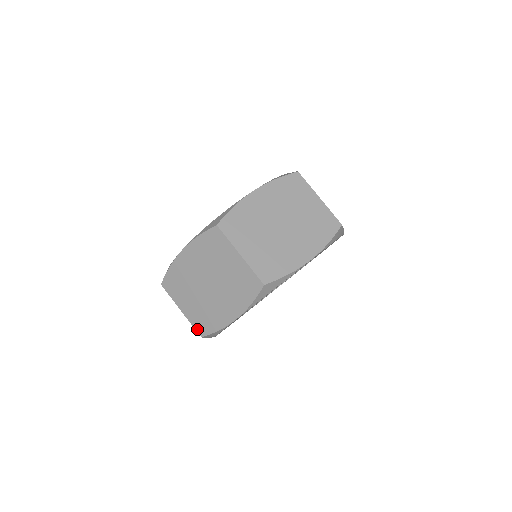
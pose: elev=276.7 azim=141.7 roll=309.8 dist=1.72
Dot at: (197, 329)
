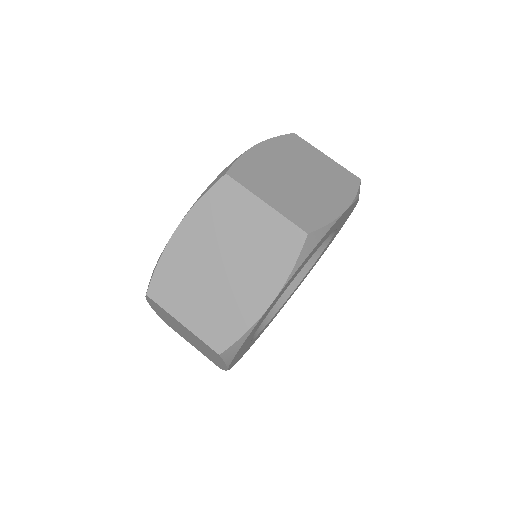
Dot at: (213, 362)
